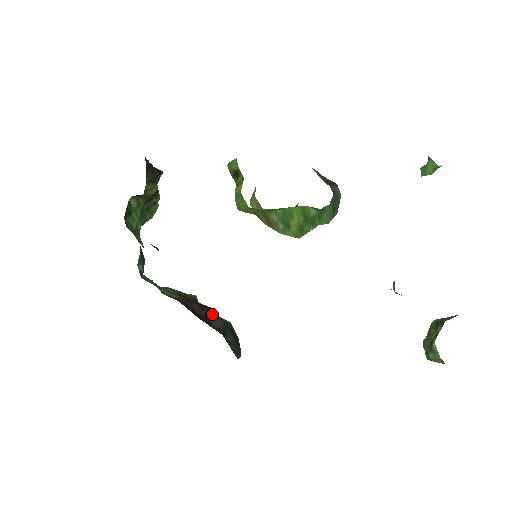
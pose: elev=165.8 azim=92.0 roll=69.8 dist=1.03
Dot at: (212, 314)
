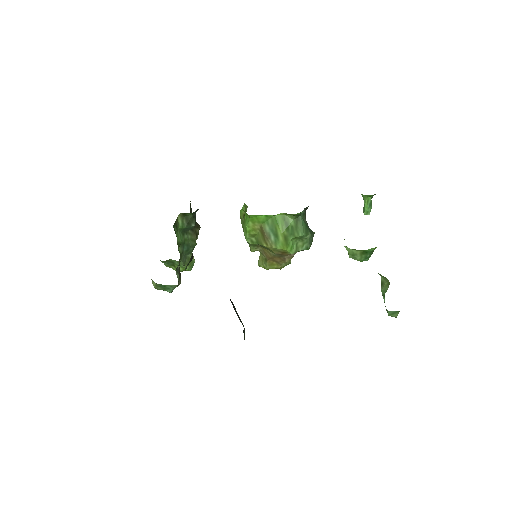
Dot at: occluded
